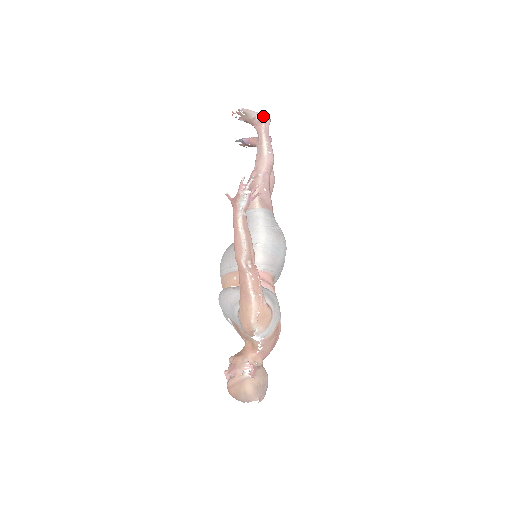
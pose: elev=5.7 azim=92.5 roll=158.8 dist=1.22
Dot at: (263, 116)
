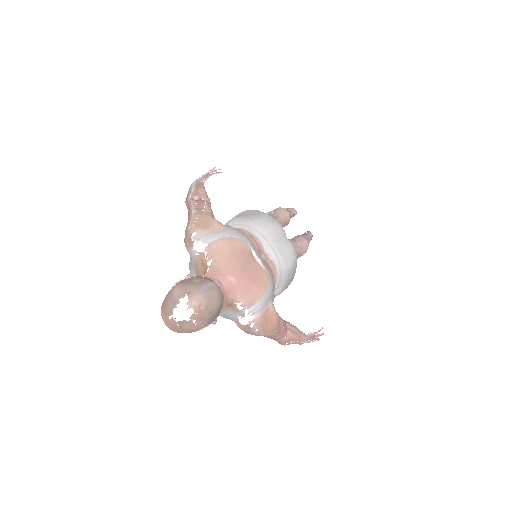
Dot at: (287, 209)
